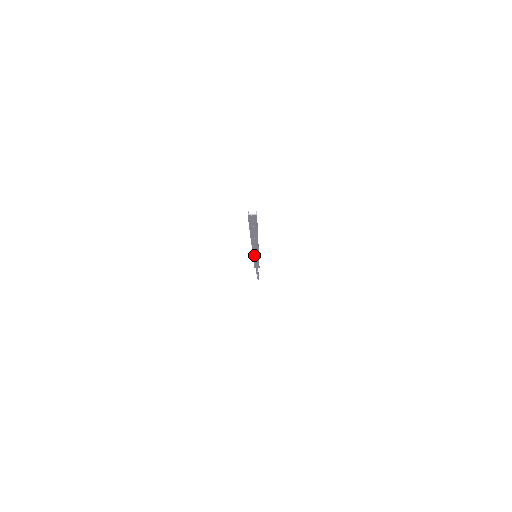
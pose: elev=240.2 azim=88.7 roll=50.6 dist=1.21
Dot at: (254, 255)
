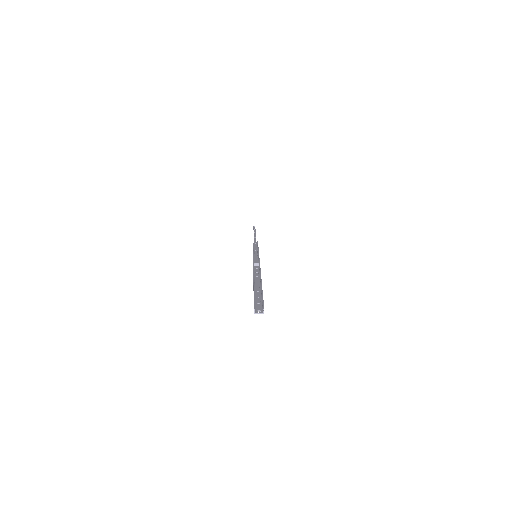
Dot at: (254, 259)
